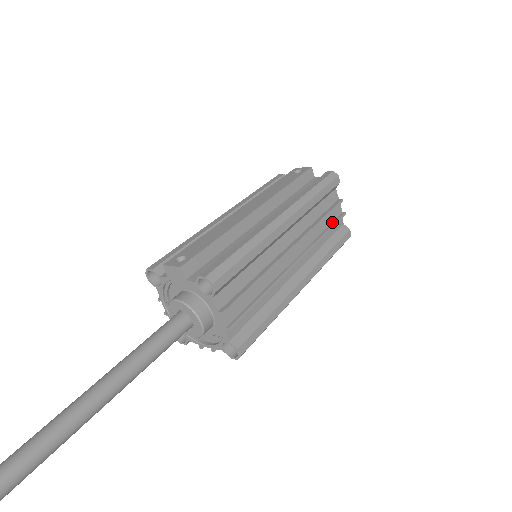
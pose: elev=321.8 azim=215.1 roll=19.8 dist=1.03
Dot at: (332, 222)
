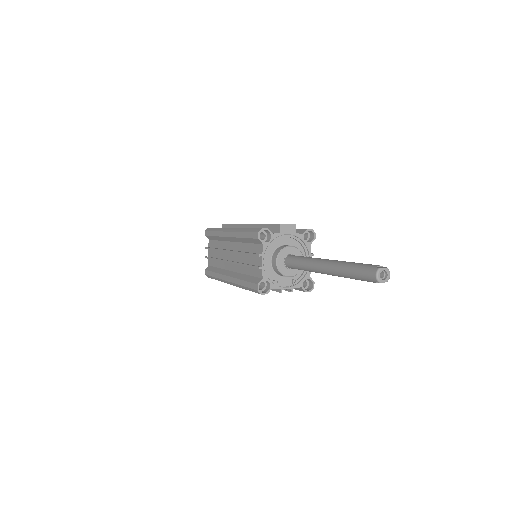
Dot at: occluded
